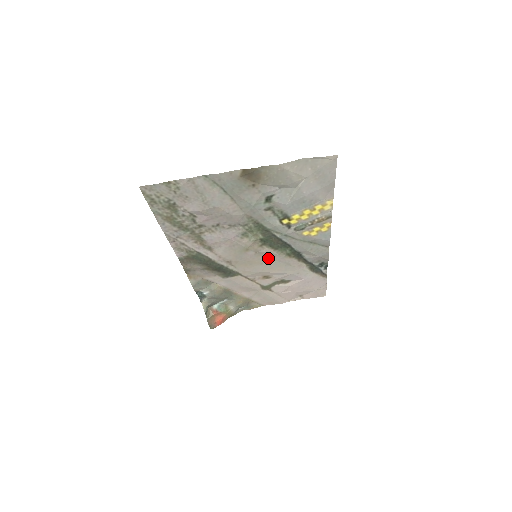
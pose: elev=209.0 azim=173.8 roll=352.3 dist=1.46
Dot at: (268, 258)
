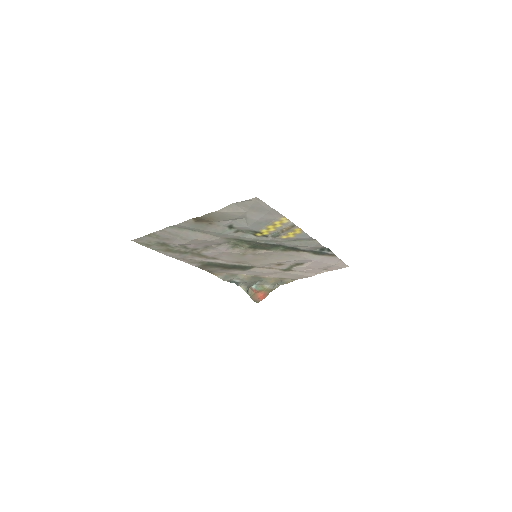
Dot at: (268, 255)
